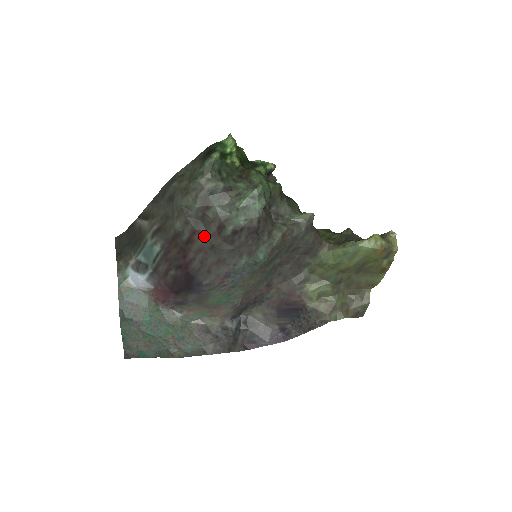
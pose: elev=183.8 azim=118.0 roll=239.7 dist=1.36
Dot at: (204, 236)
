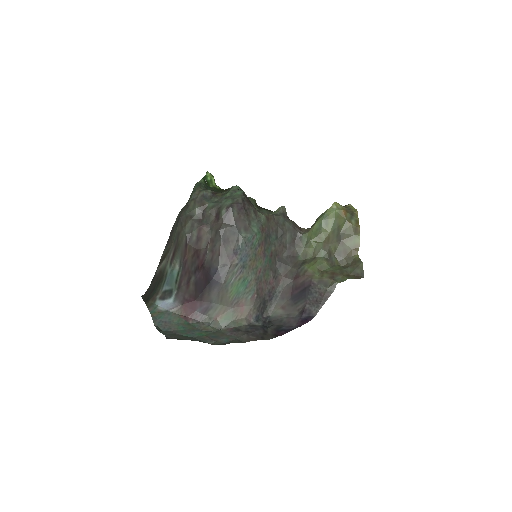
Dot at: (208, 229)
